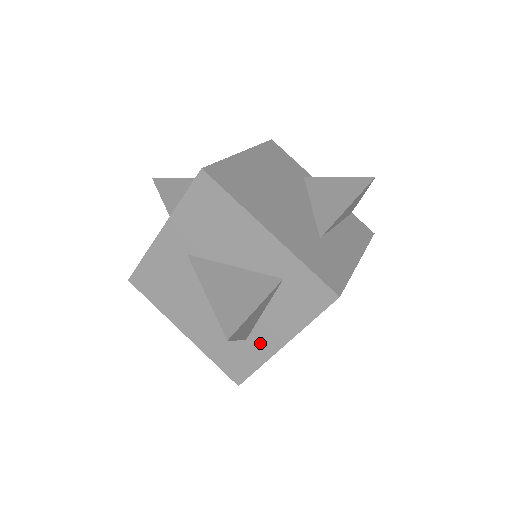
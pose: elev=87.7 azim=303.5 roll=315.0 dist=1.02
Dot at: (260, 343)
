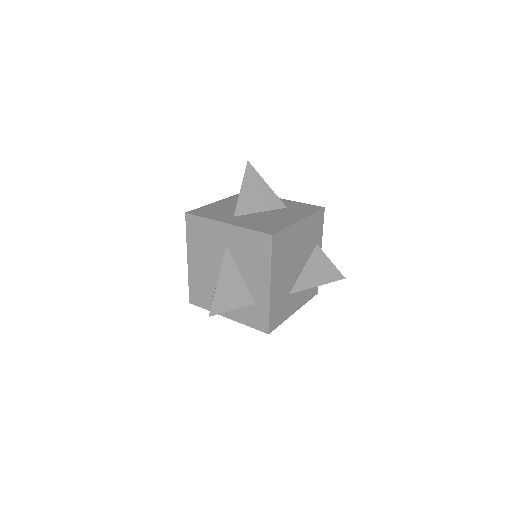
Dot at: occluded
